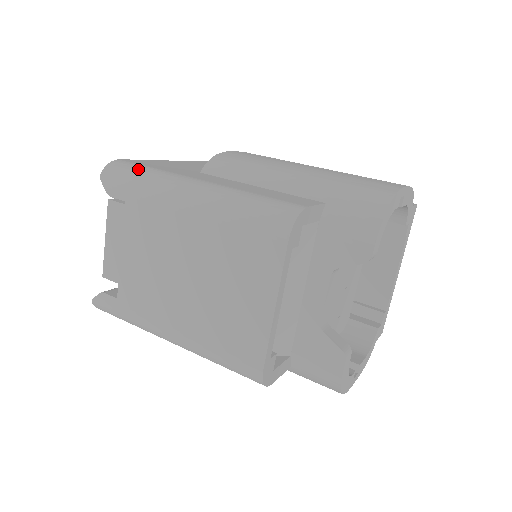
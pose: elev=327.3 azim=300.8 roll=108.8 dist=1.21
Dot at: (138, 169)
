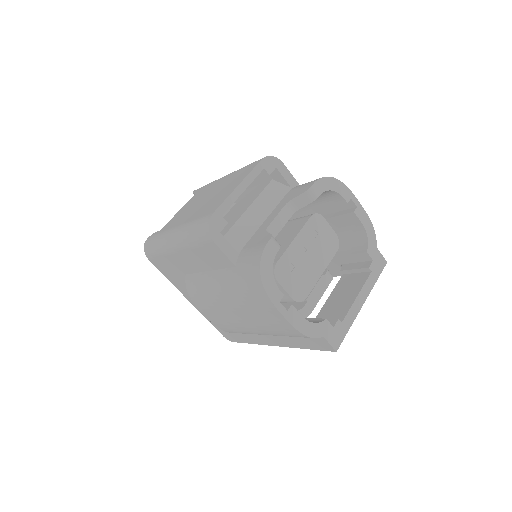
Dot at: occluded
